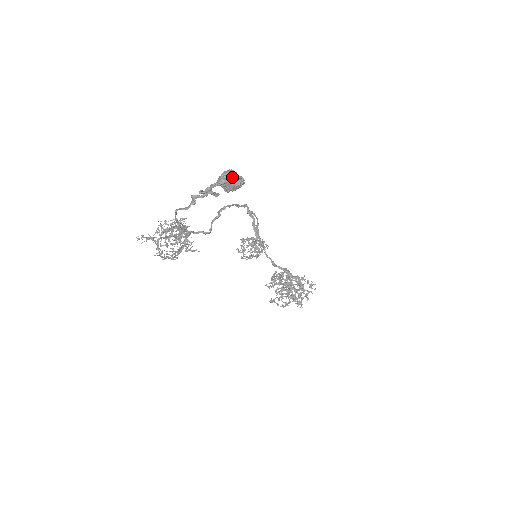
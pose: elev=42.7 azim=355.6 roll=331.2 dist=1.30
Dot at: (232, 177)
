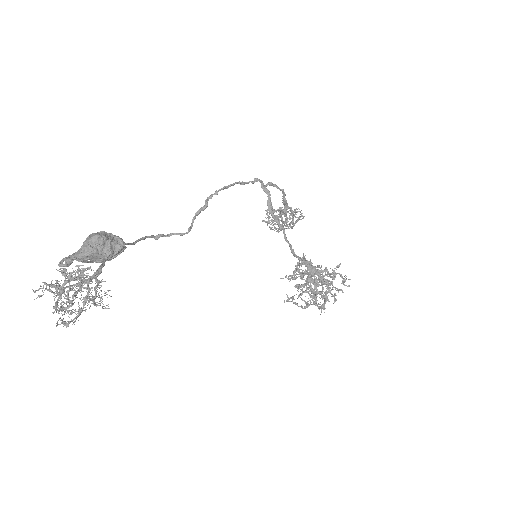
Dot at: (95, 247)
